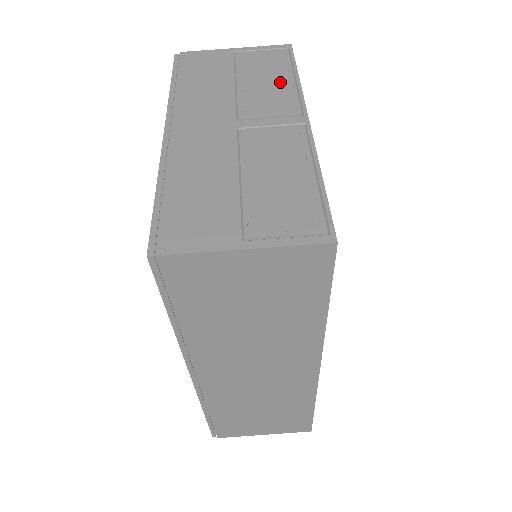
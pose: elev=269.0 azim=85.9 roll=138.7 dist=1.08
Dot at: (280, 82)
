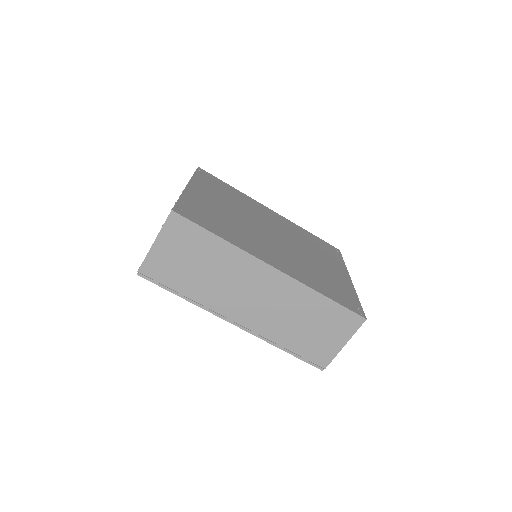
Dot at: occluded
